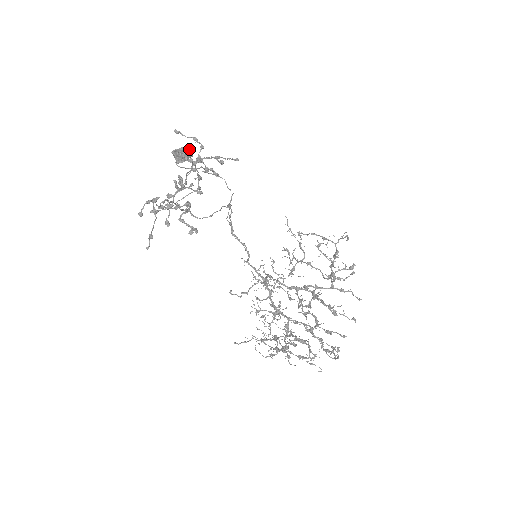
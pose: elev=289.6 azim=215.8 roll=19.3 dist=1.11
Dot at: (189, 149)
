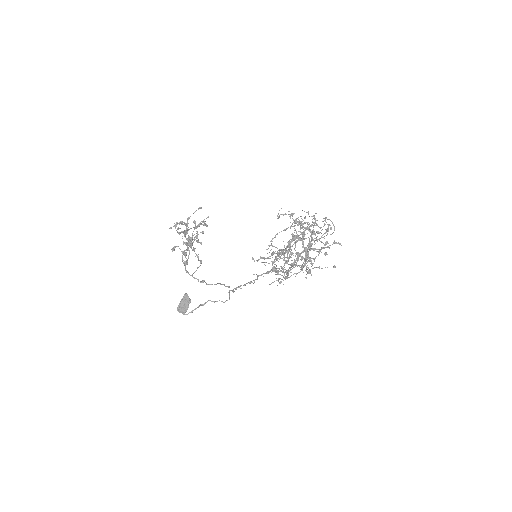
Dot at: (186, 294)
